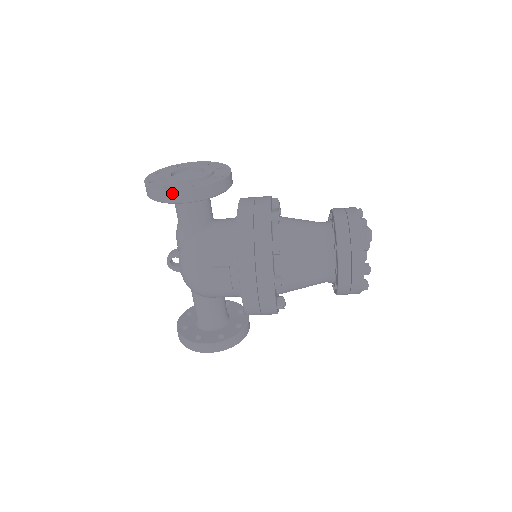
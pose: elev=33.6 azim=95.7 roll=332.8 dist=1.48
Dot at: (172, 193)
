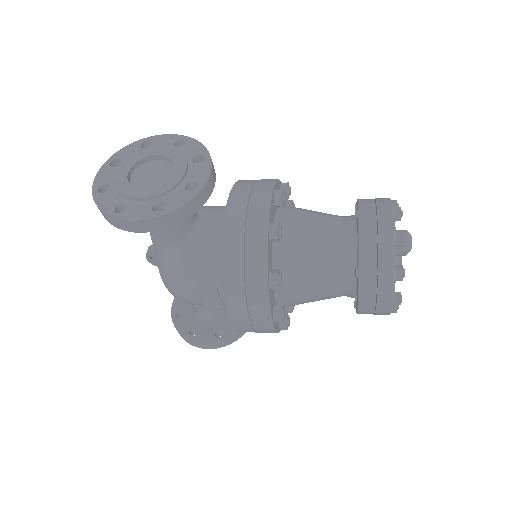
Dot at: (125, 222)
